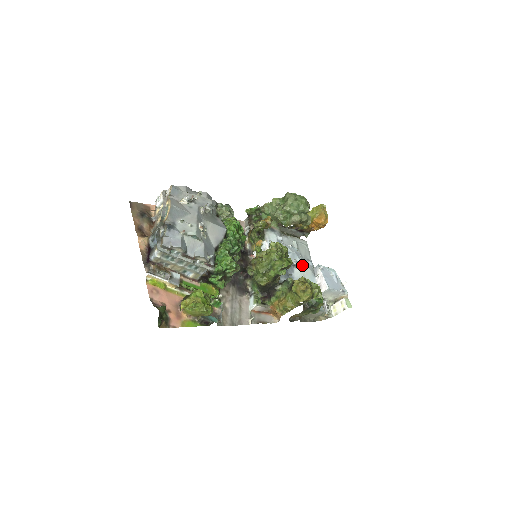
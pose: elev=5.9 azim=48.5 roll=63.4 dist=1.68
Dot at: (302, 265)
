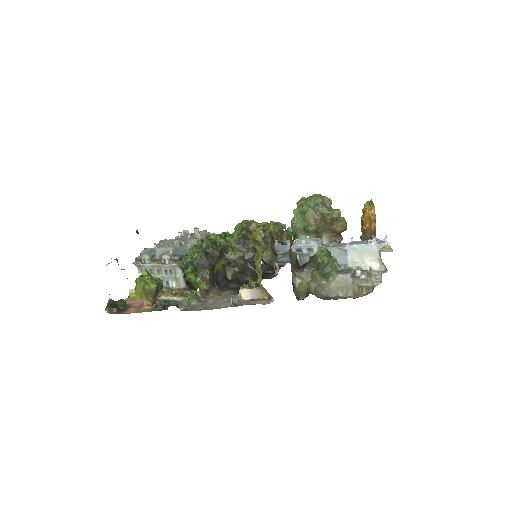
Dot at: occluded
